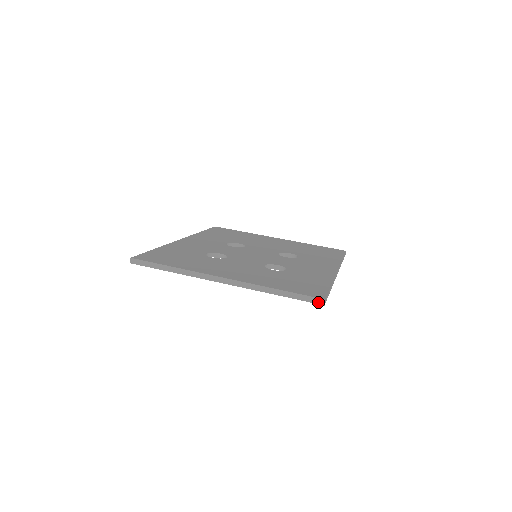
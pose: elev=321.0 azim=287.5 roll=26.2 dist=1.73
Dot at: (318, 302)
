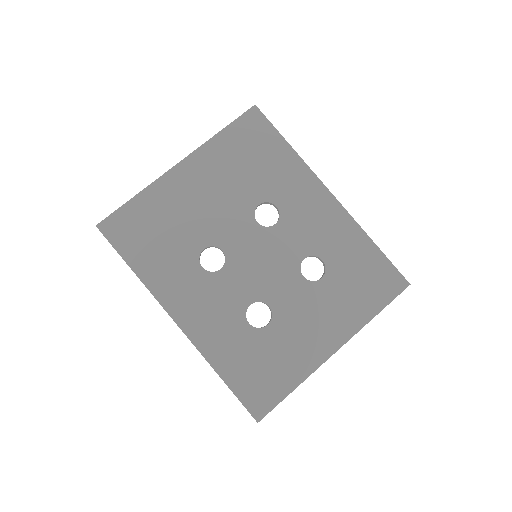
Dot at: (404, 289)
